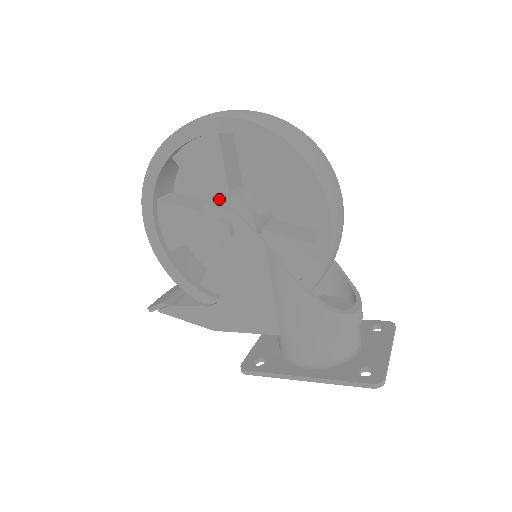
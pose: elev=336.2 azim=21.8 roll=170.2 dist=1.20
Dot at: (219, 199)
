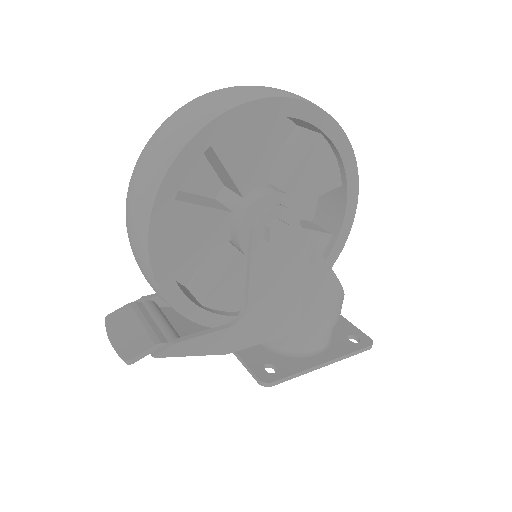
Dot at: (272, 196)
